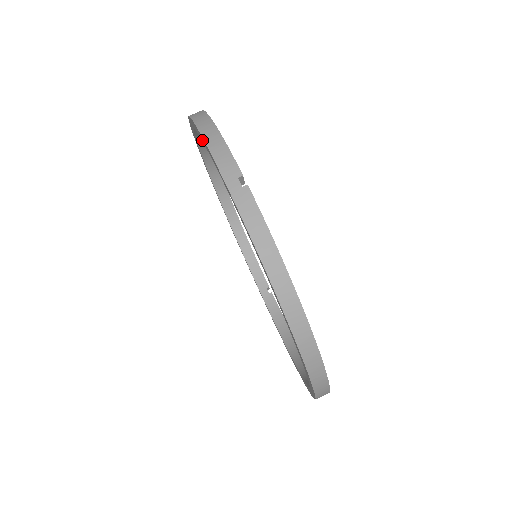
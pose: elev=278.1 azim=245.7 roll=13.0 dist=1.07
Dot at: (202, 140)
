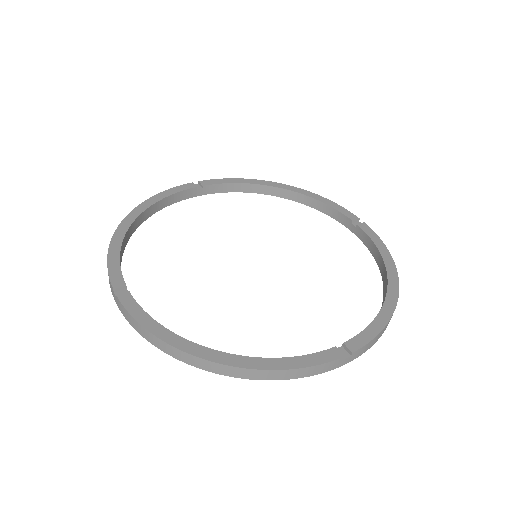
Dot at: occluded
